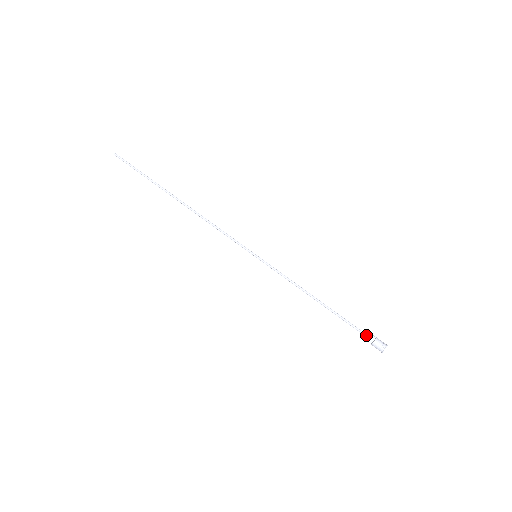
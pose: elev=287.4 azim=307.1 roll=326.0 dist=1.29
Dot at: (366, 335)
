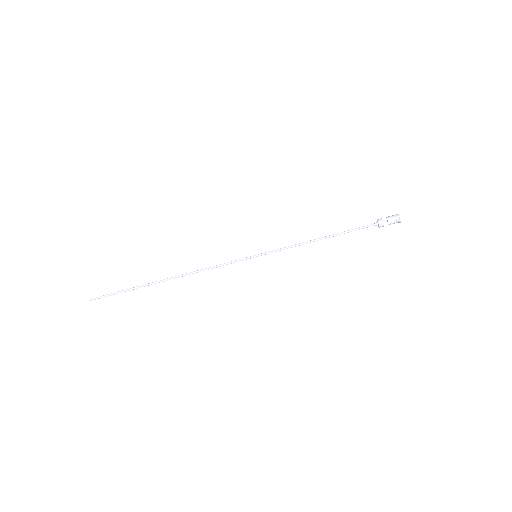
Dot at: (378, 222)
